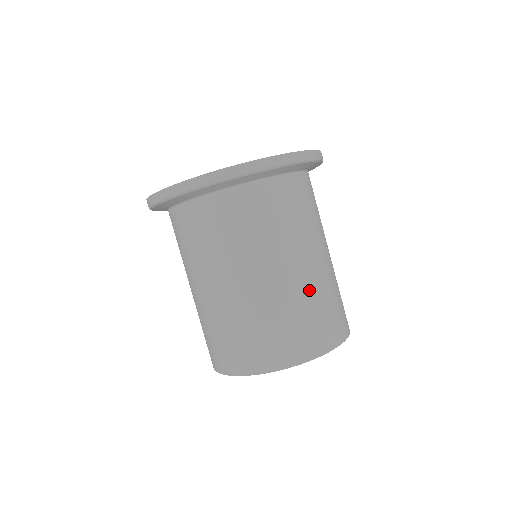
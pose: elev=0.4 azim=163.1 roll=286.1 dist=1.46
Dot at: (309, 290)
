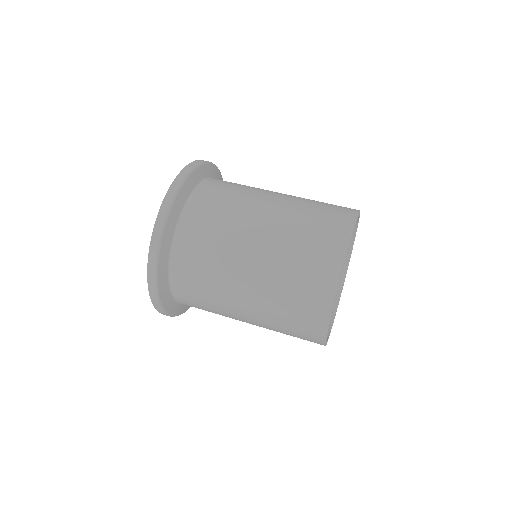
Dot at: (287, 228)
